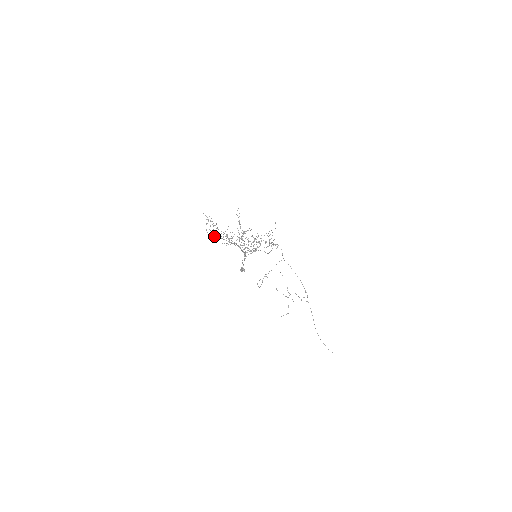
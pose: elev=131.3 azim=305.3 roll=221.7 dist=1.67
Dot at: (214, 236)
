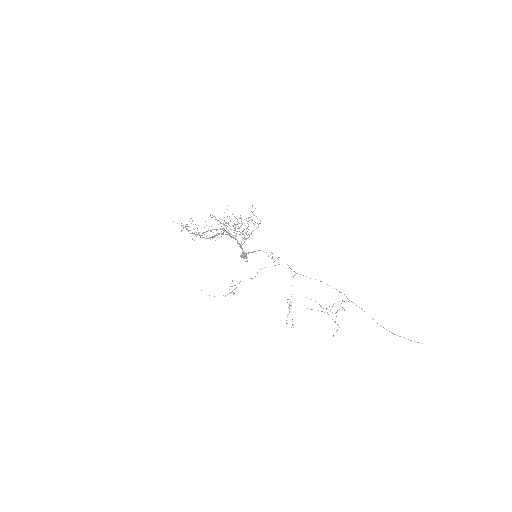
Dot at: (195, 234)
